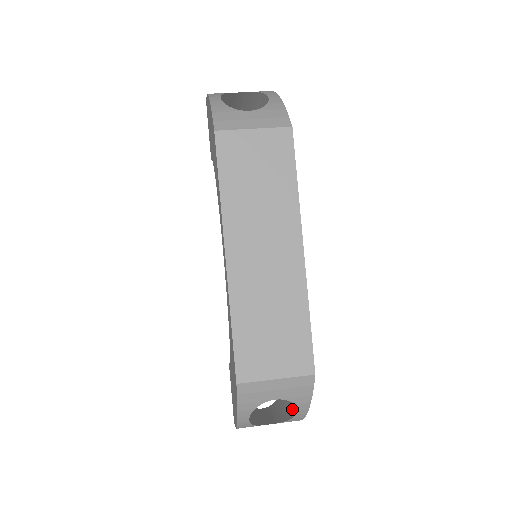
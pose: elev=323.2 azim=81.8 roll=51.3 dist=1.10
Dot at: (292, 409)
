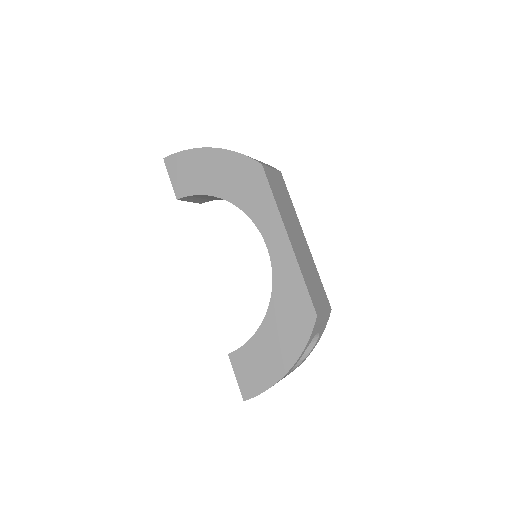
Dot at: occluded
